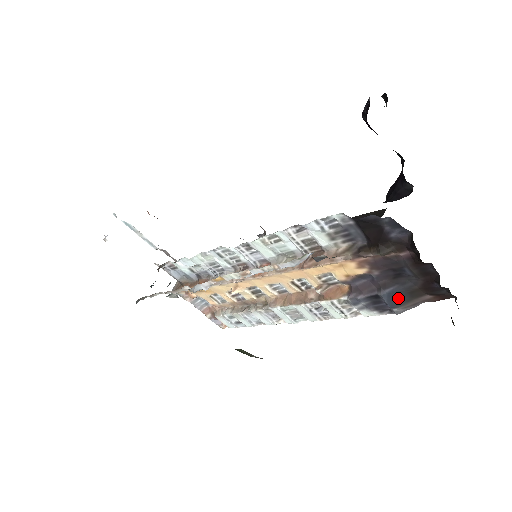
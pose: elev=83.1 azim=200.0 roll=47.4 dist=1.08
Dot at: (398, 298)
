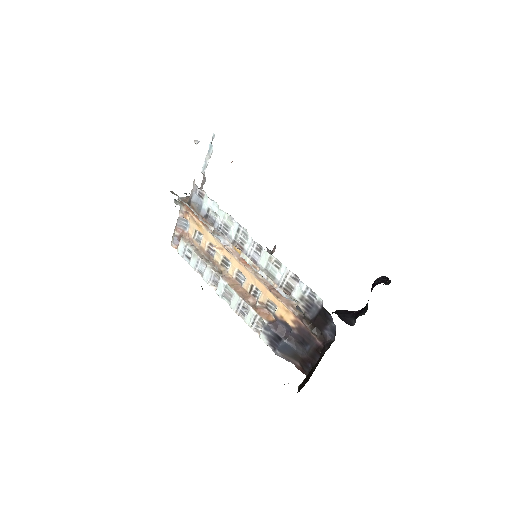
Dot at: (287, 350)
